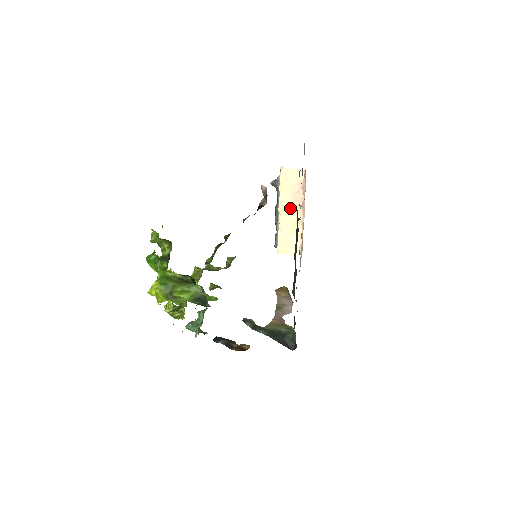
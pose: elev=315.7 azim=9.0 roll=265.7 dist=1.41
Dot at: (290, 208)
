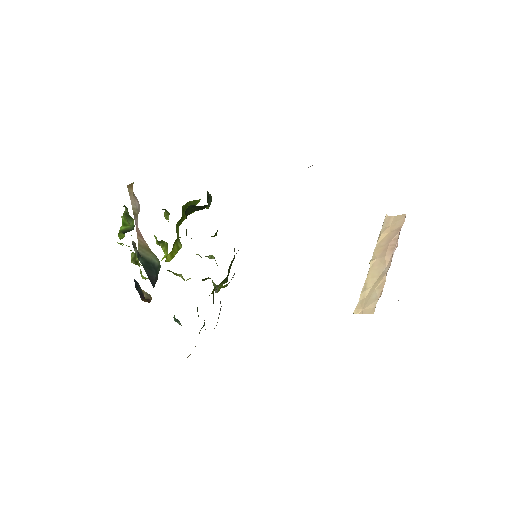
Dot at: (381, 258)
